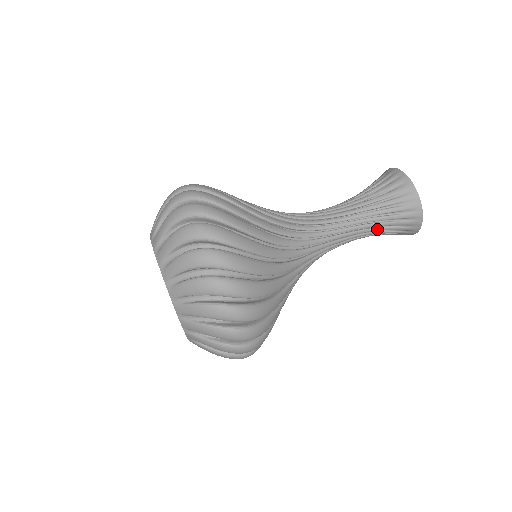
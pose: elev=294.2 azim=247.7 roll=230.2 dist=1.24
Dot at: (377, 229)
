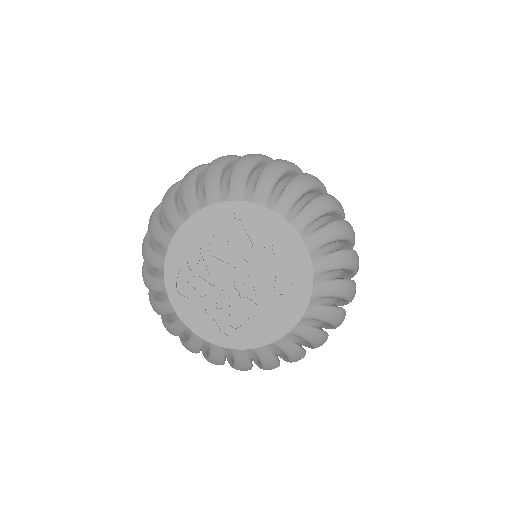
Dot at: occluded
